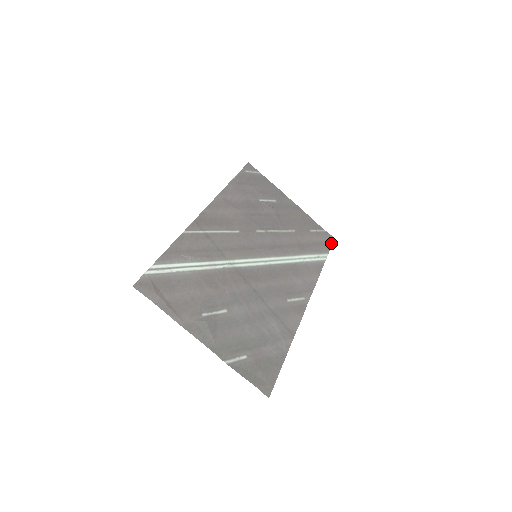
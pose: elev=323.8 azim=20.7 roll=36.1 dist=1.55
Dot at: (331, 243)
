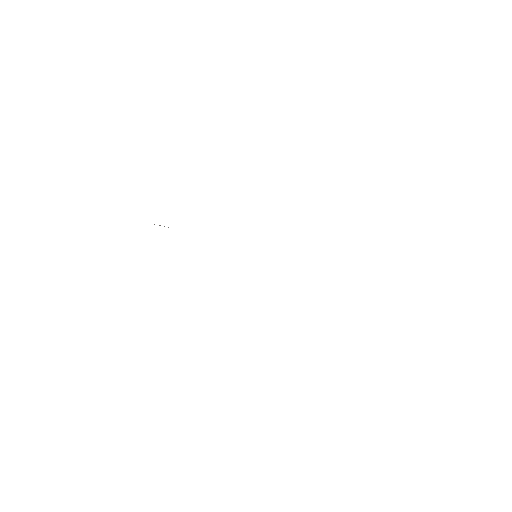
Dot at: occluded
